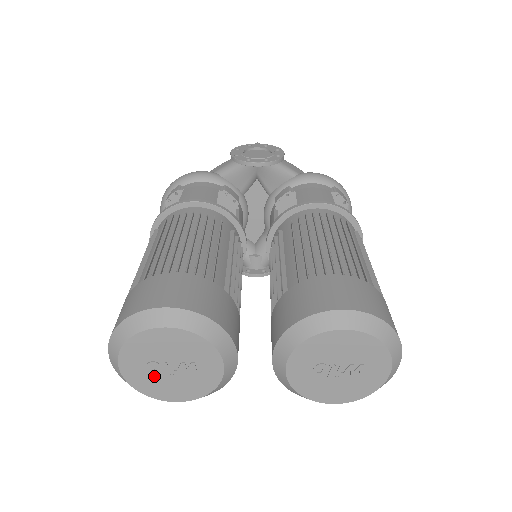
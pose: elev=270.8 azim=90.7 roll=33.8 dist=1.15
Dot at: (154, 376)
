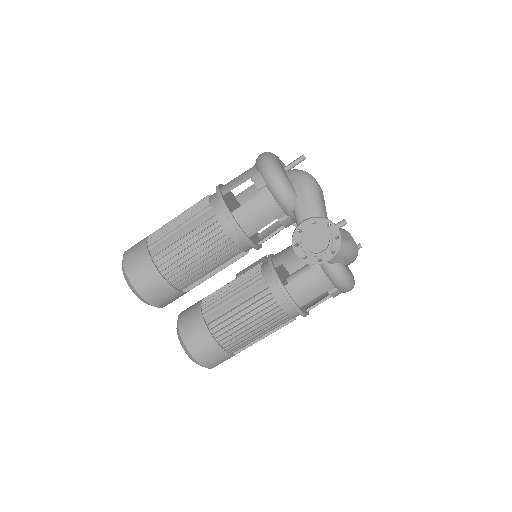
Dot at: occluded
